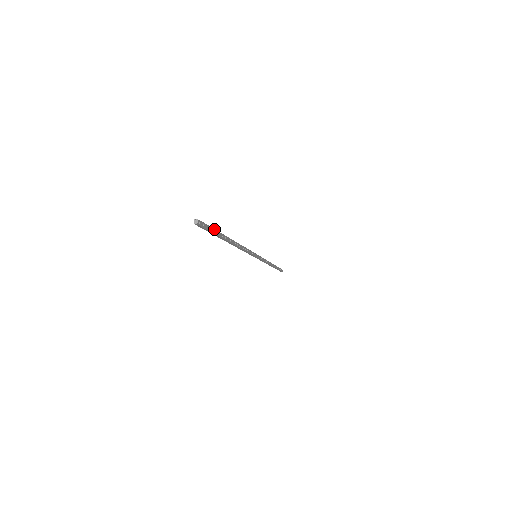
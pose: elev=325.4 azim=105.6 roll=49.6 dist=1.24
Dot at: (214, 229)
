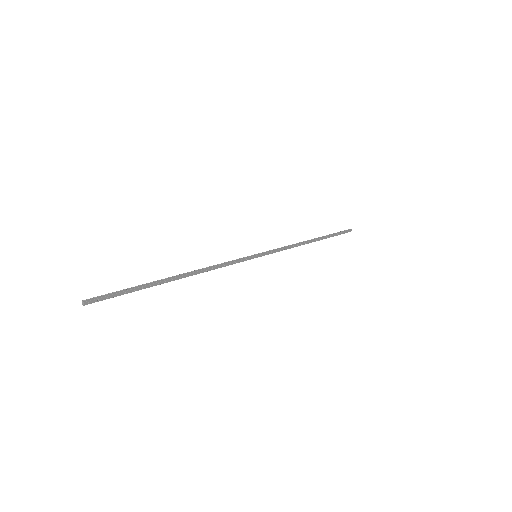
Dot at: (126, 291)
